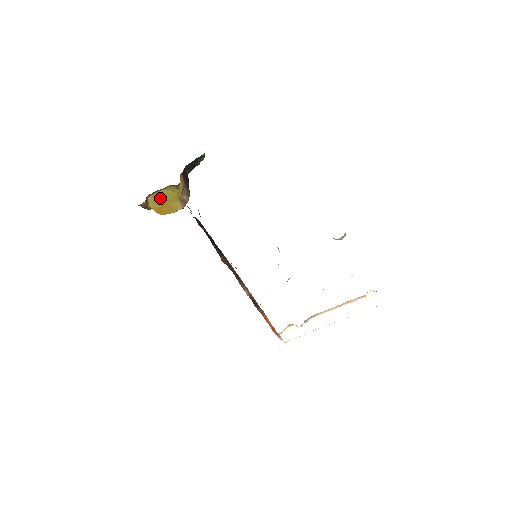
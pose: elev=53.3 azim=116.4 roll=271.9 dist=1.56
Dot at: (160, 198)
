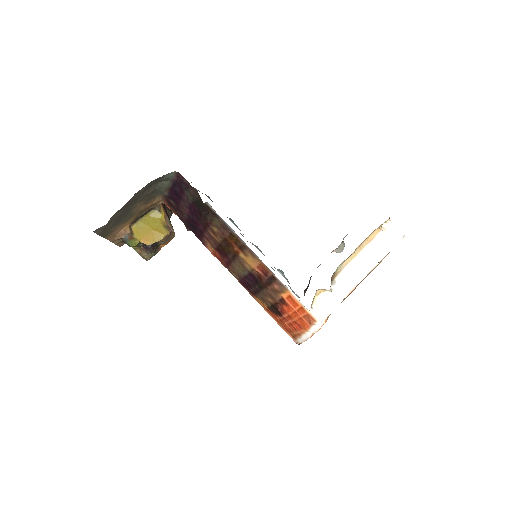
Dot at: (144, 226)
